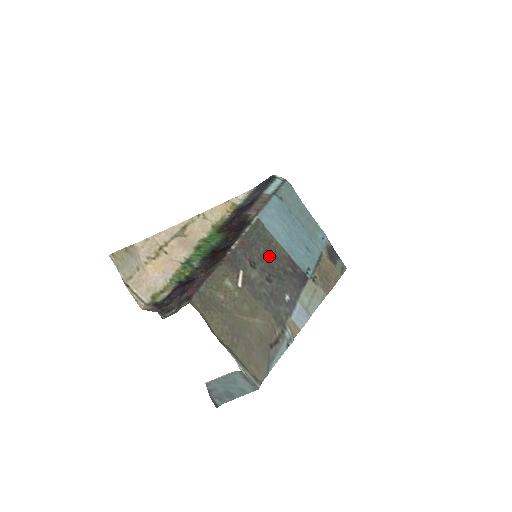
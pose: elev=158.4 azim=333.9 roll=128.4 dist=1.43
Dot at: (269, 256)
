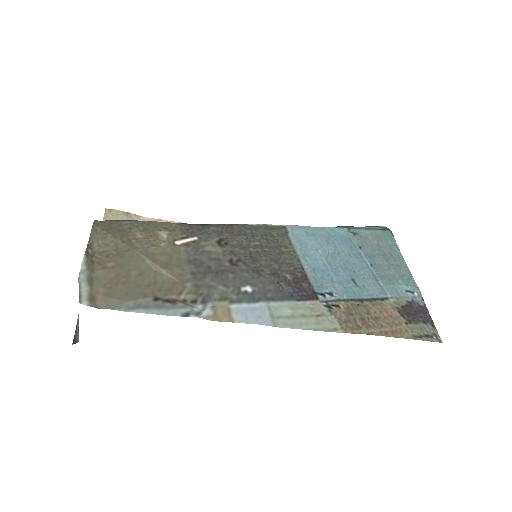
Dot at: (263, 252)
